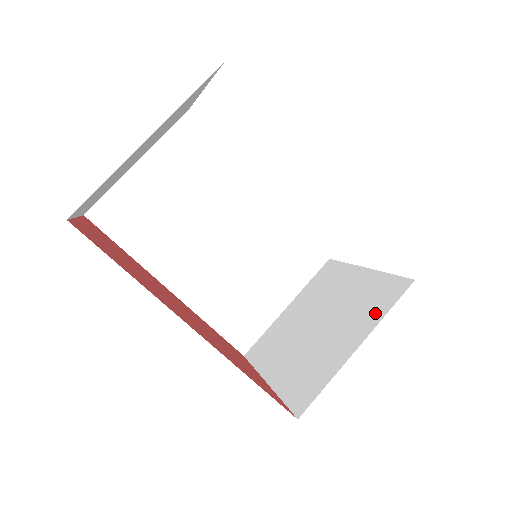
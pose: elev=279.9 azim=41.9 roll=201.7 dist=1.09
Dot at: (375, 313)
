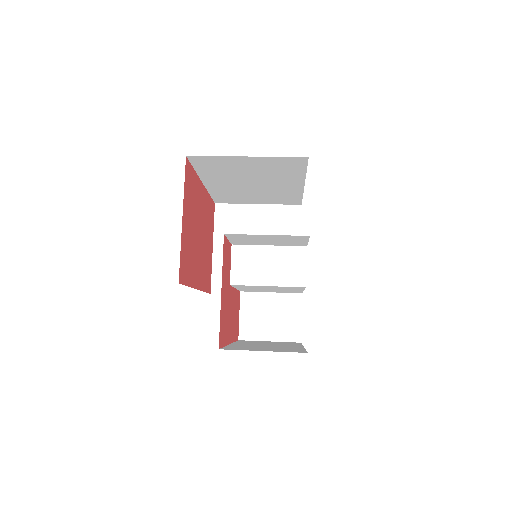
Dot at: occluded
